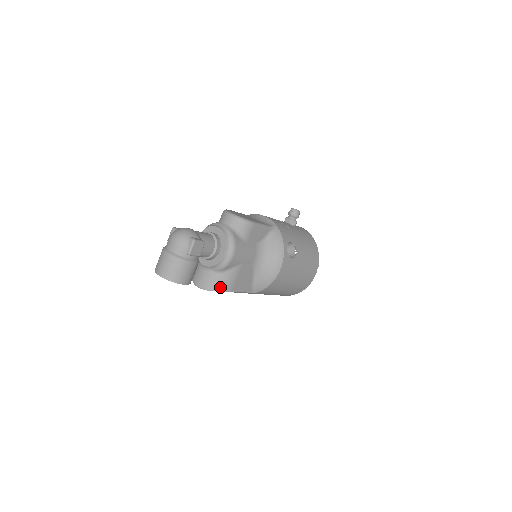
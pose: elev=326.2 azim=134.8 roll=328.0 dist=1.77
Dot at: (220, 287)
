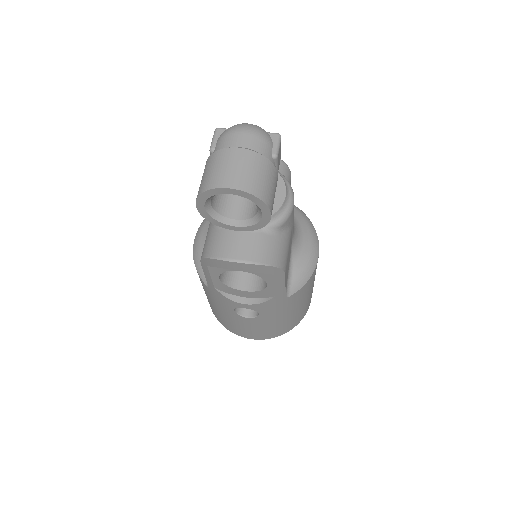
Dot at: (277, 259)
